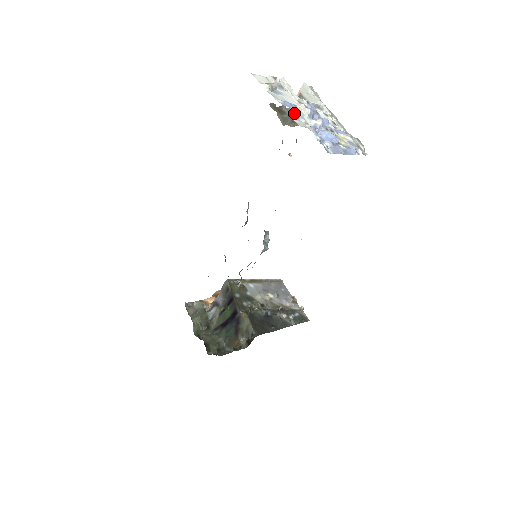
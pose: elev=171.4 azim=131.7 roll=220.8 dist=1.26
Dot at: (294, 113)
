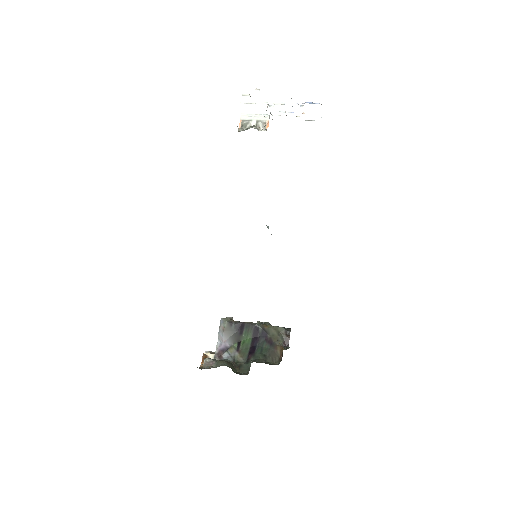
Dot at: occluded
